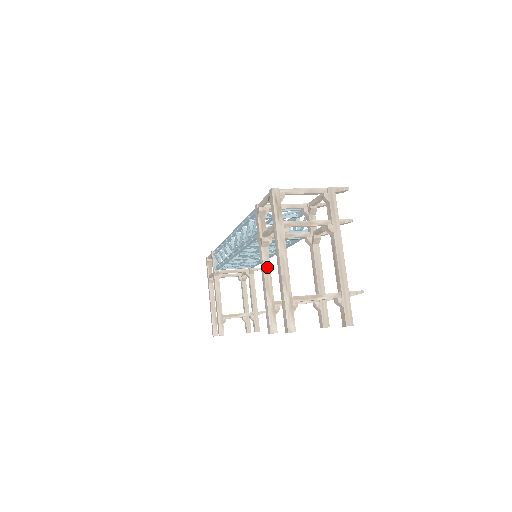
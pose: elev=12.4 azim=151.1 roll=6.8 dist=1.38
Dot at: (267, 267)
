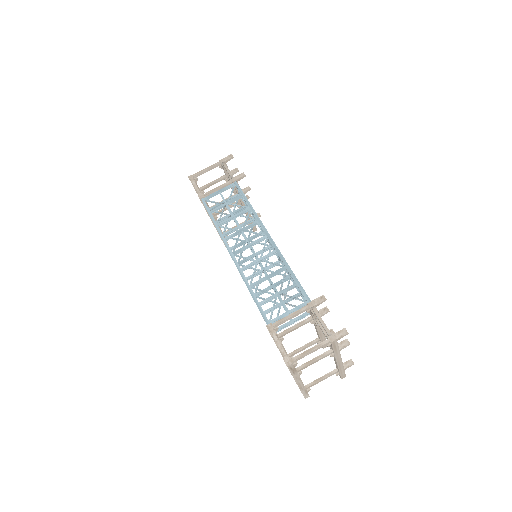
Dot at: occluded
